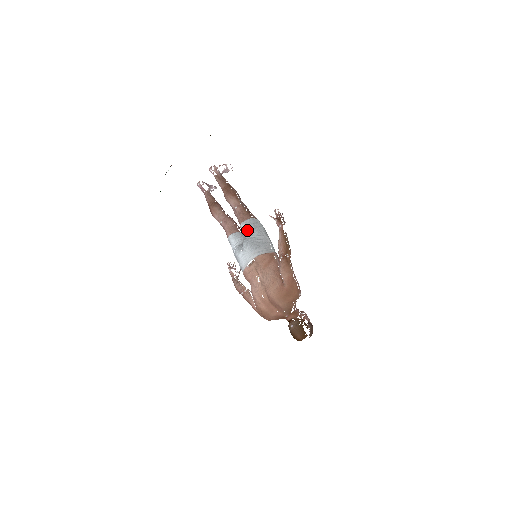
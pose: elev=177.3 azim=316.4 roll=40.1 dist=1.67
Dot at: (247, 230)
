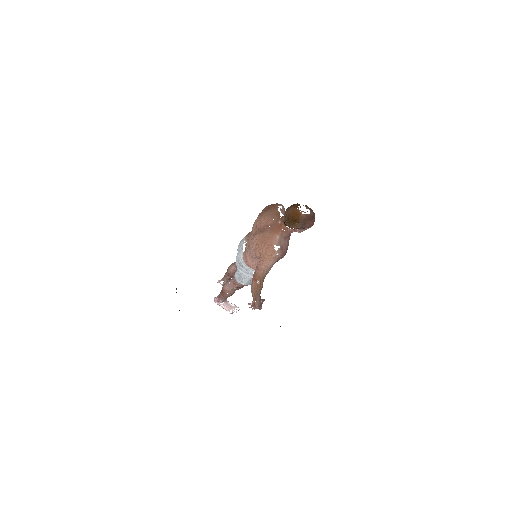
Dot at: occluded
